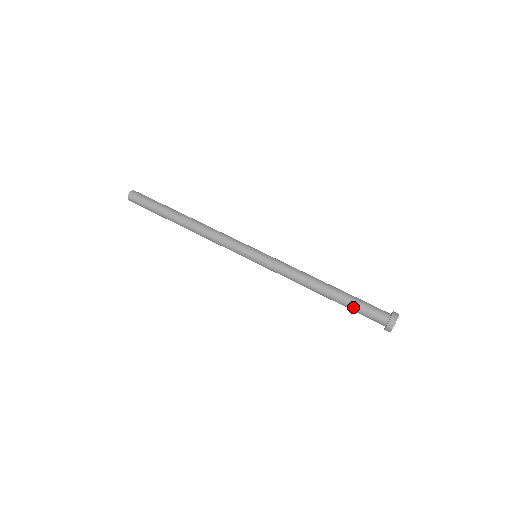
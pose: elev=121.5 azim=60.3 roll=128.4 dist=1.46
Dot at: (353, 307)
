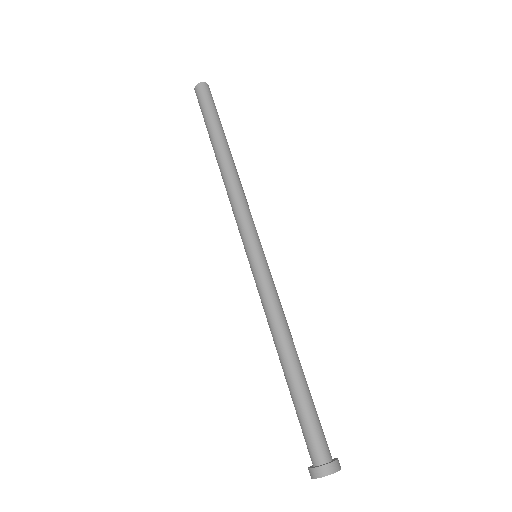
Dot at: occluded
